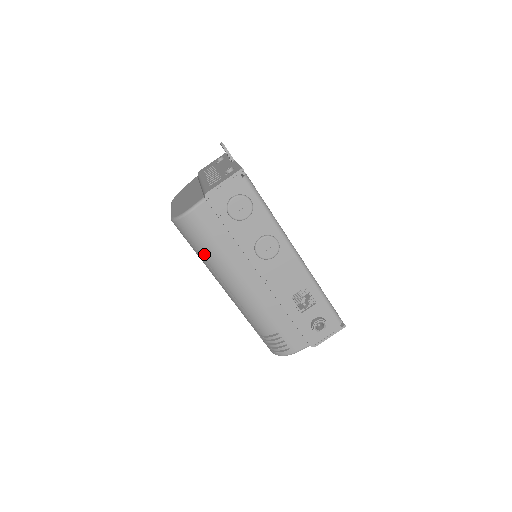
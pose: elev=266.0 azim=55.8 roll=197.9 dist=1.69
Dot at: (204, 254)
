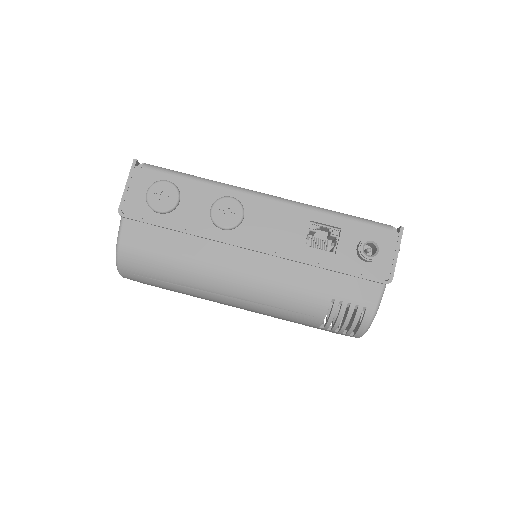
Dot at: (174, 278)
